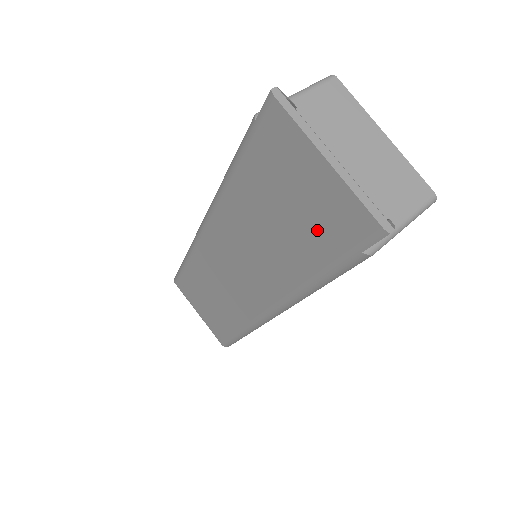
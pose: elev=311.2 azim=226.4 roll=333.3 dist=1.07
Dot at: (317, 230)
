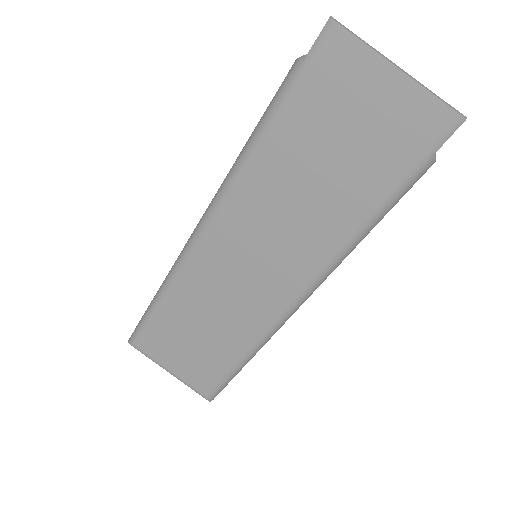
Dot at: (378, 154)
